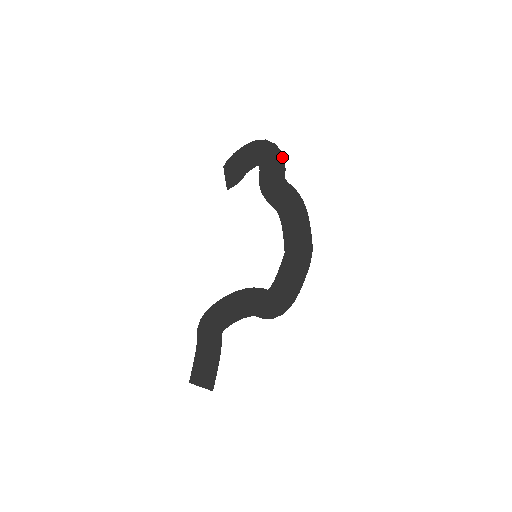
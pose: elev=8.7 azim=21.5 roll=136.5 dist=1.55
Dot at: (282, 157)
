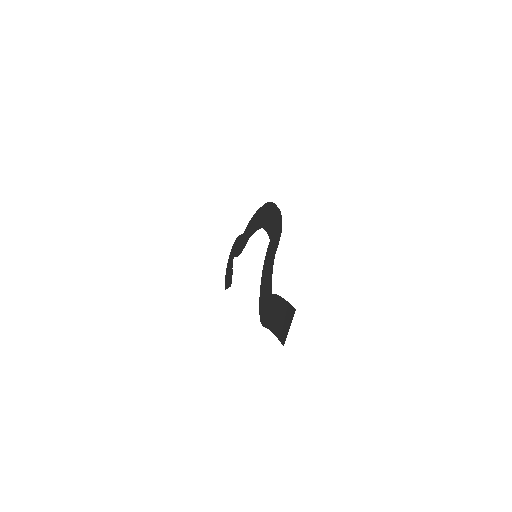
Dot at: (238, 238)
